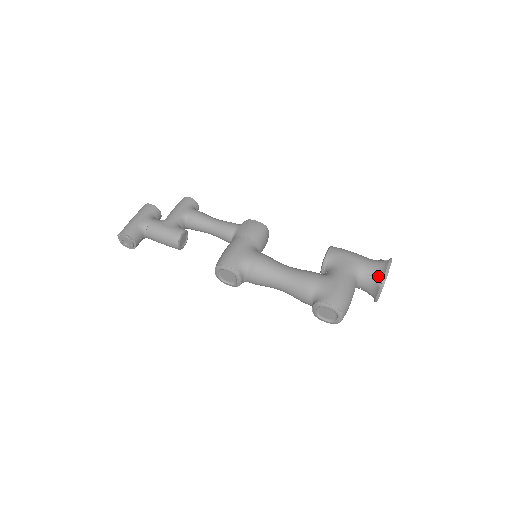
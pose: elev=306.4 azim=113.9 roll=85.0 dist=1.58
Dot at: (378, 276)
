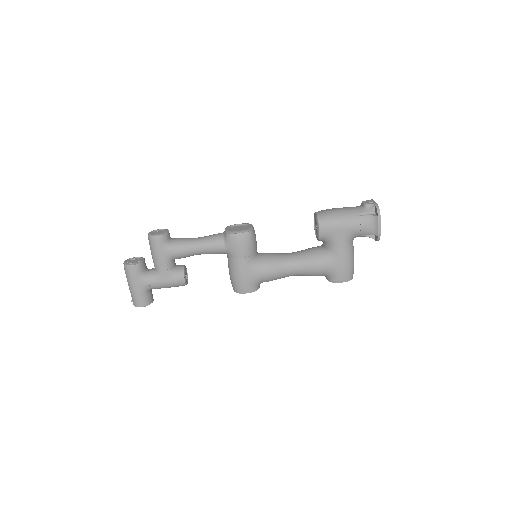
Dot at: (372, 235)
